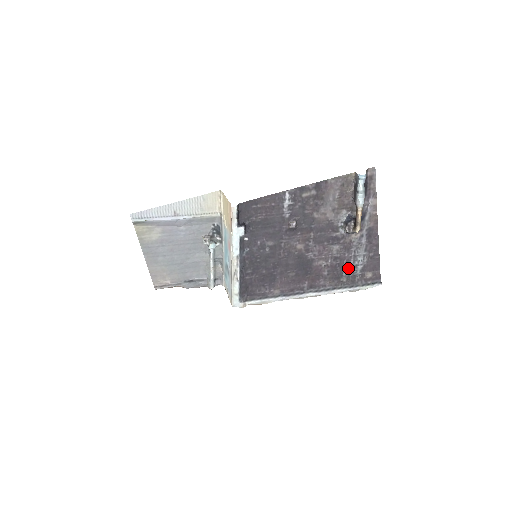
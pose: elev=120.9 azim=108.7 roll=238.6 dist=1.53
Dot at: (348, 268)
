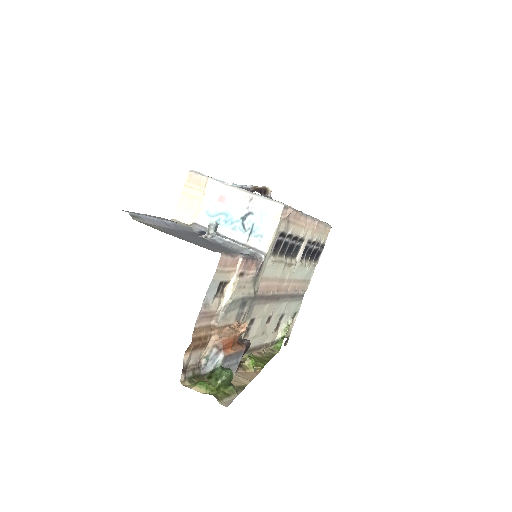
Dot at: occluded
